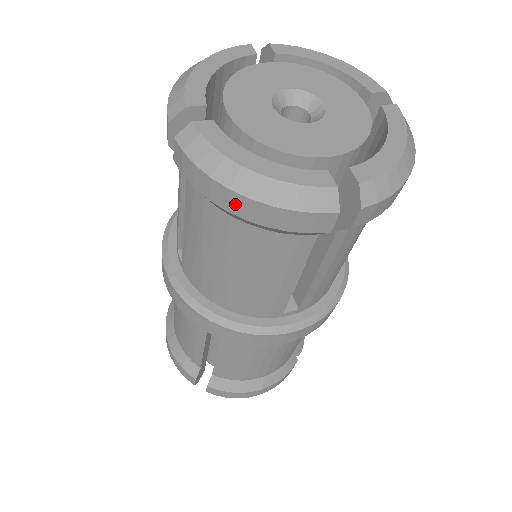
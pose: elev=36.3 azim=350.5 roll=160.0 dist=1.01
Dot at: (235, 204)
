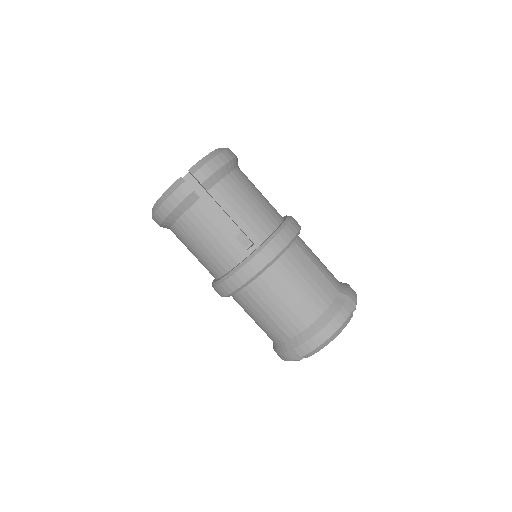
Dot at: (163, 212)
